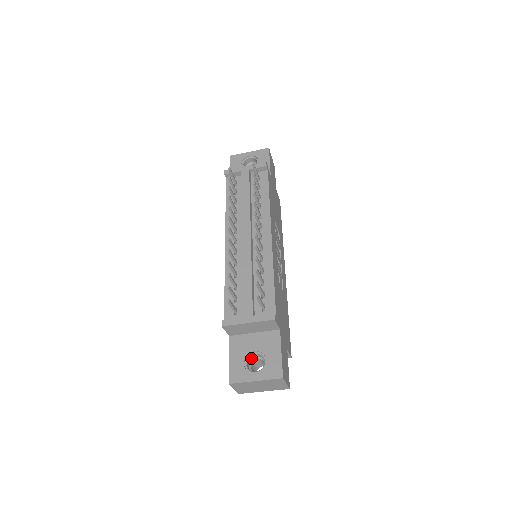
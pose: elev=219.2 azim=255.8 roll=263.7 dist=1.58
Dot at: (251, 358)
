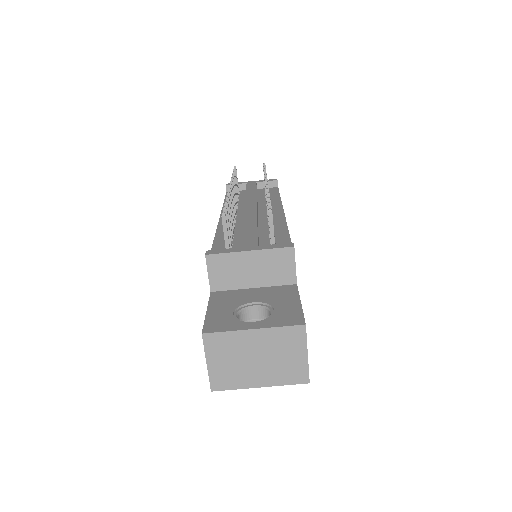
Dot at: (245, 318)
